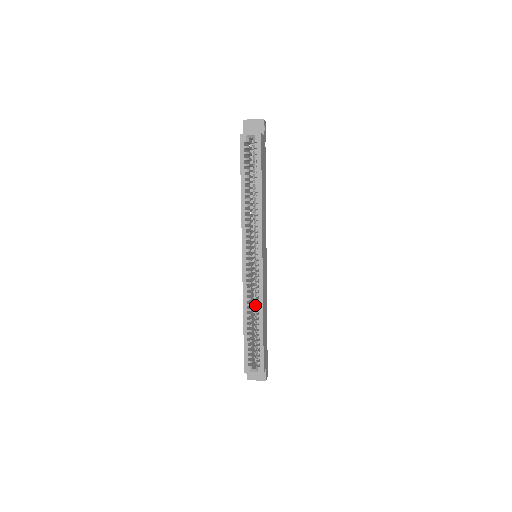
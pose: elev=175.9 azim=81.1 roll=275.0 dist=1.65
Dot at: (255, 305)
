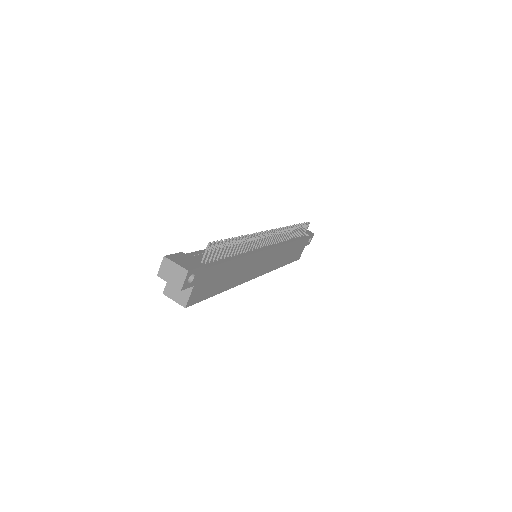
Dot at: occluded
